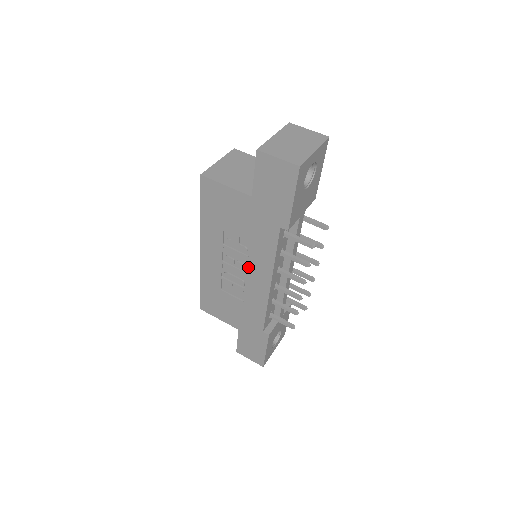
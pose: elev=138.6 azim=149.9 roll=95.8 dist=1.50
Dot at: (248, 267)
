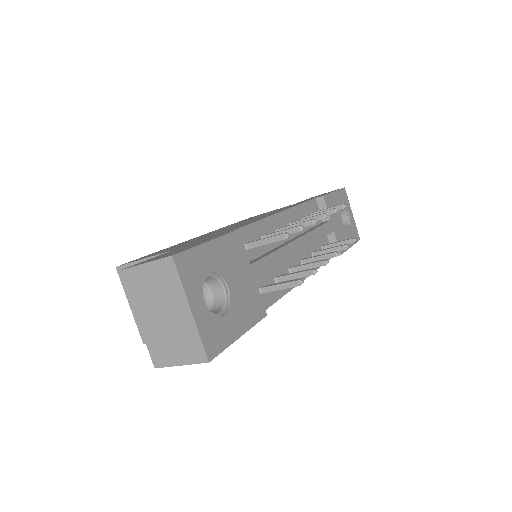
Dot at: occluded
